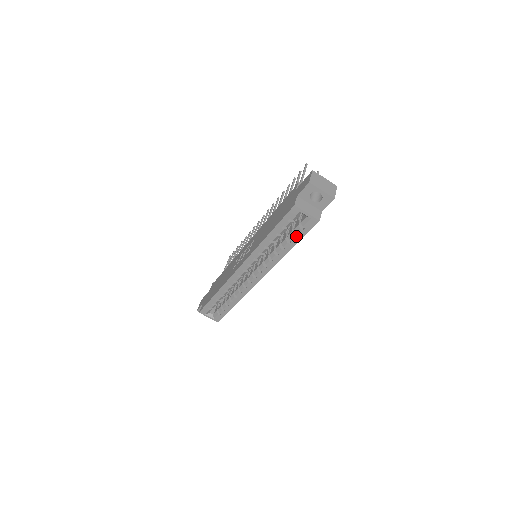
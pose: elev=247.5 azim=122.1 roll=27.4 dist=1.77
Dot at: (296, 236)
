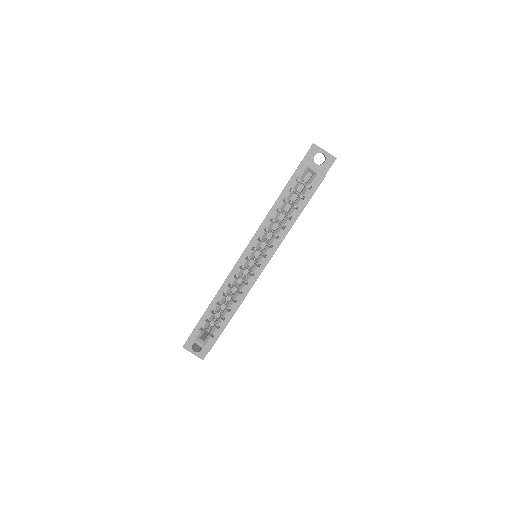
Dot at: (303, 199)
